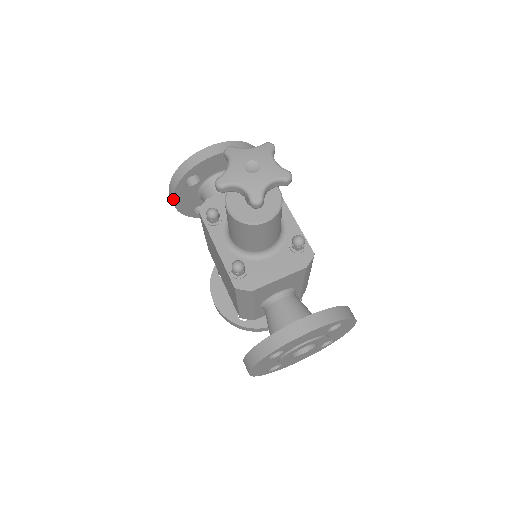
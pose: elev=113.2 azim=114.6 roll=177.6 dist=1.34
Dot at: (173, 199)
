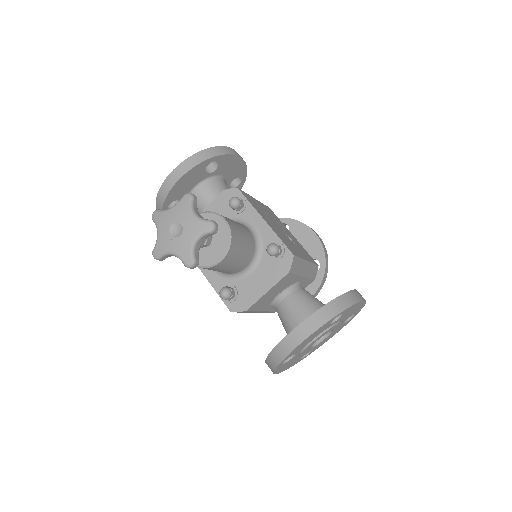
Dot at: occluded
